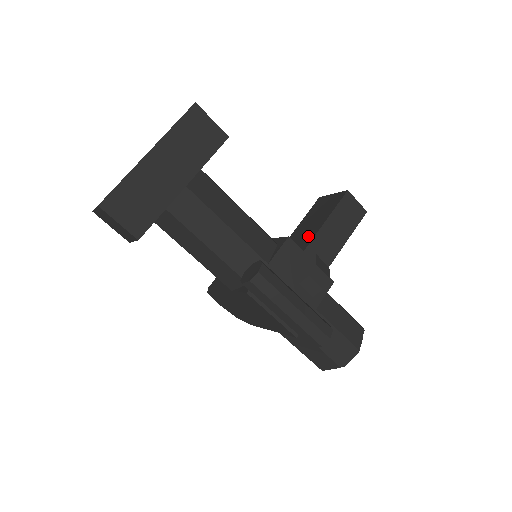
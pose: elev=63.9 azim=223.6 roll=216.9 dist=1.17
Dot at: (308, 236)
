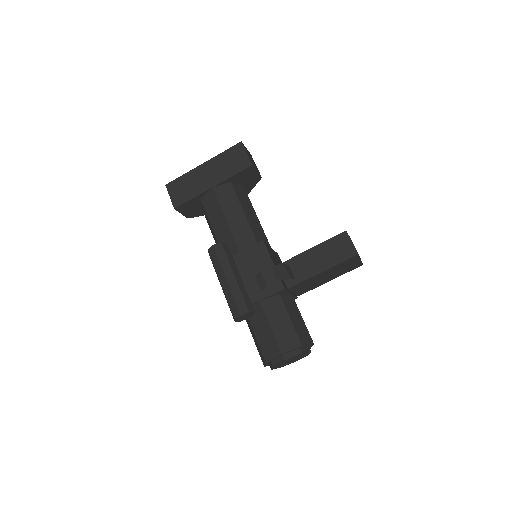
Dot at: occluded
